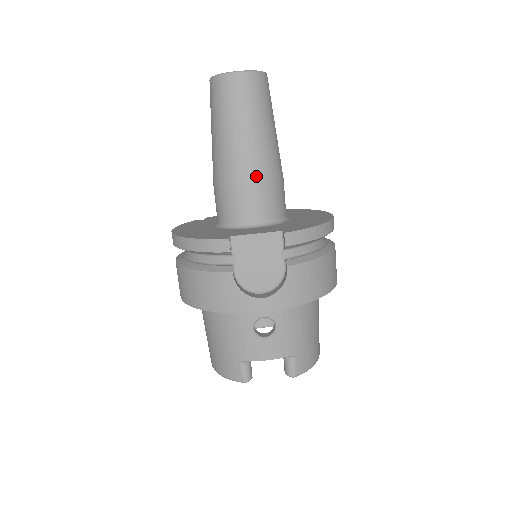
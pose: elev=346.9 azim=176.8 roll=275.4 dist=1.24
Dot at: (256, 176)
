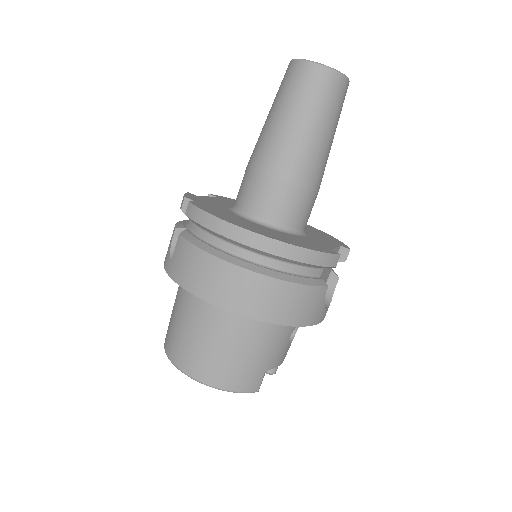
Dot at: occluded
